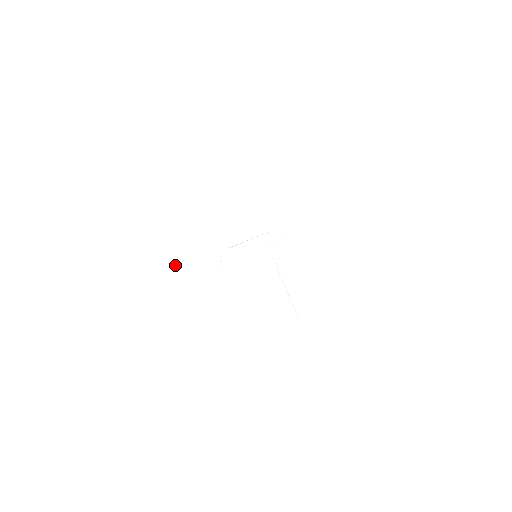
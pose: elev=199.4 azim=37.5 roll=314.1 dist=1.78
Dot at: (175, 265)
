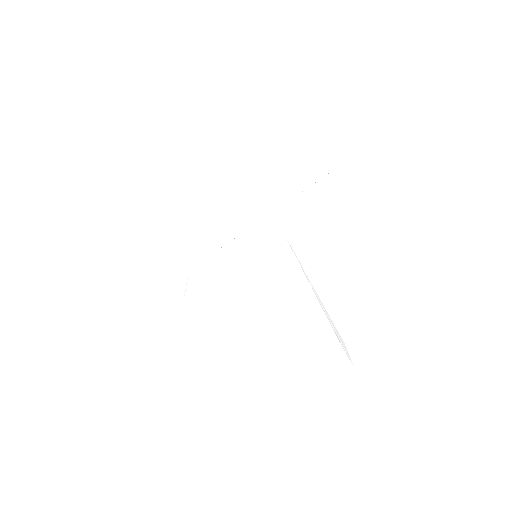
Dot at: (103, 319)
